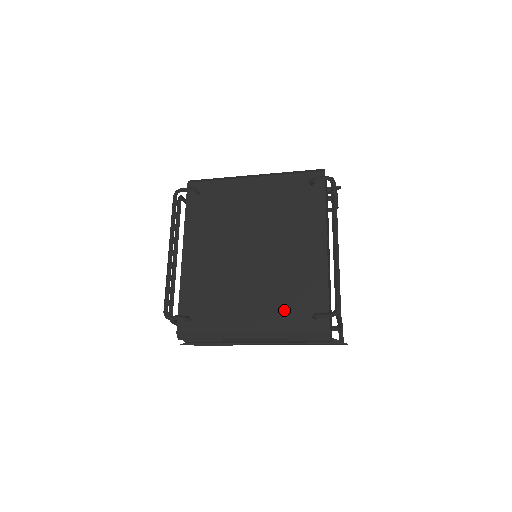
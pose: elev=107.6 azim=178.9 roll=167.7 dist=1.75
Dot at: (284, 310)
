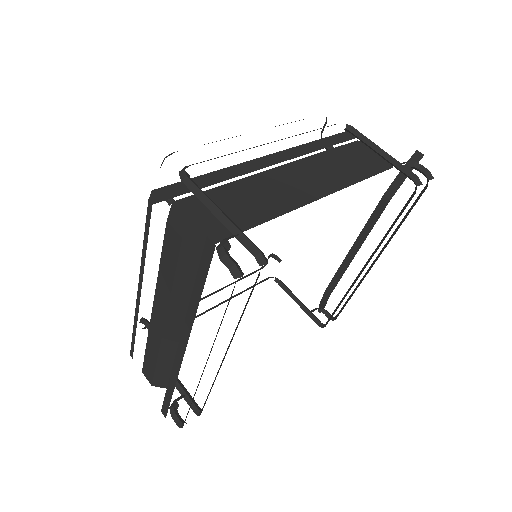
Dot at: occluded
